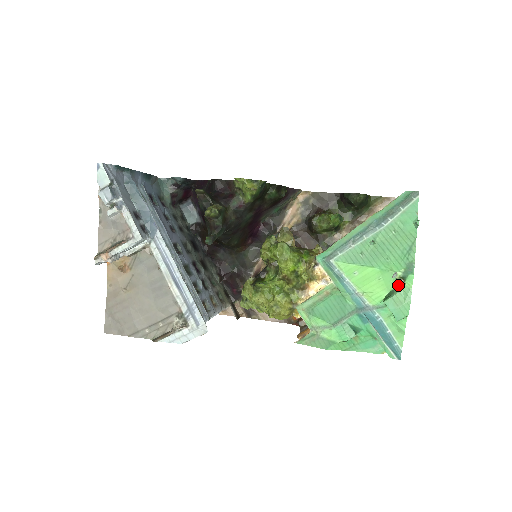
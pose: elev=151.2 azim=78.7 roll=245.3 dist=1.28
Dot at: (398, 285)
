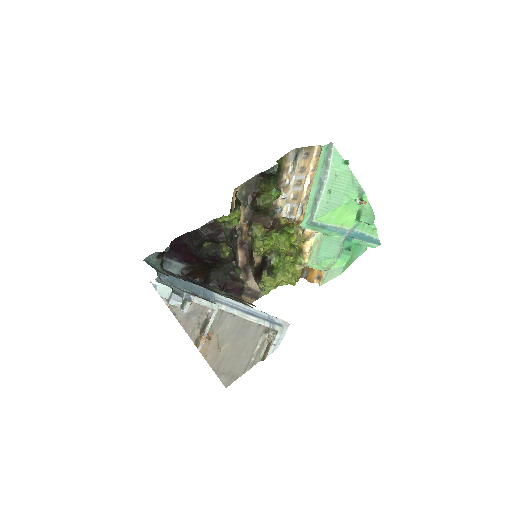
Dot at: (360, 205)
